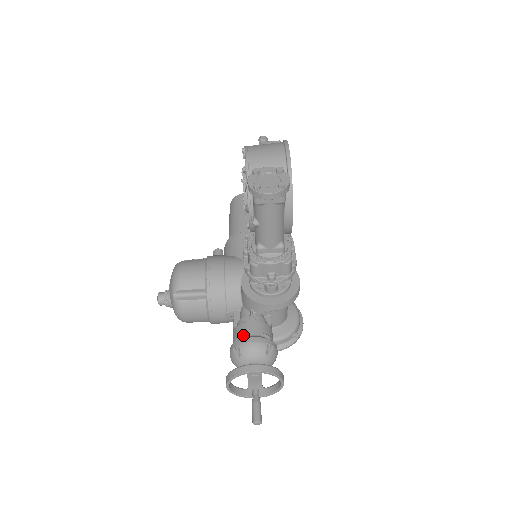
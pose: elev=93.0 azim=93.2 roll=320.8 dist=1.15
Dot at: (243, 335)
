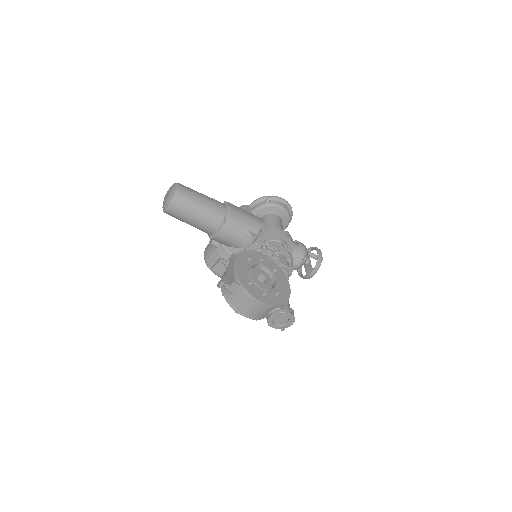
Dot at: occluded
